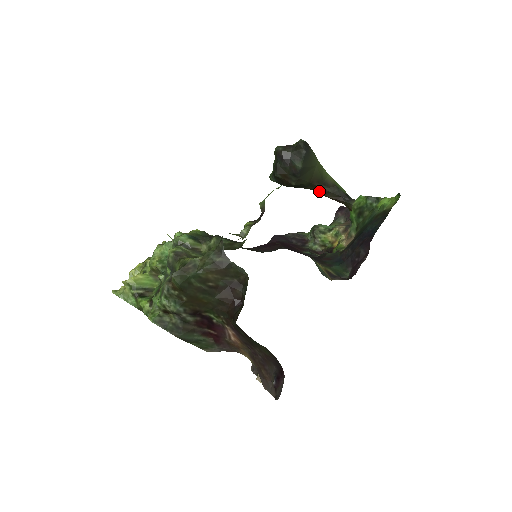
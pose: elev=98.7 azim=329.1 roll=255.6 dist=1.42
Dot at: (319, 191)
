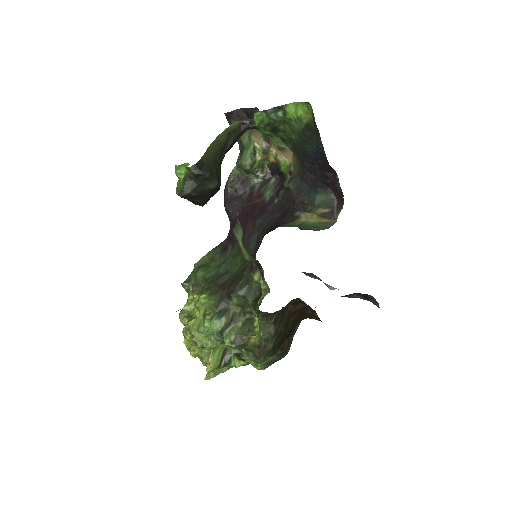
Dot at: occluded
